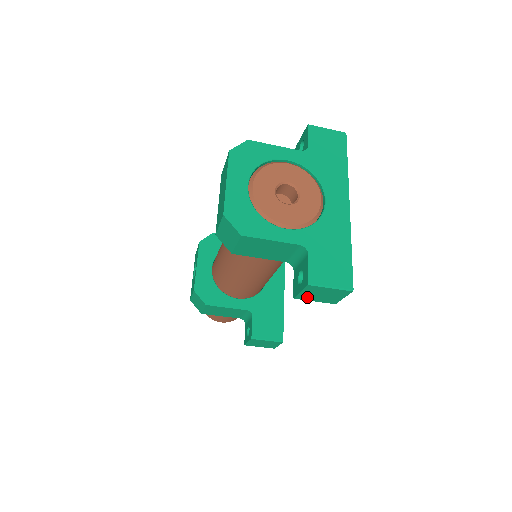
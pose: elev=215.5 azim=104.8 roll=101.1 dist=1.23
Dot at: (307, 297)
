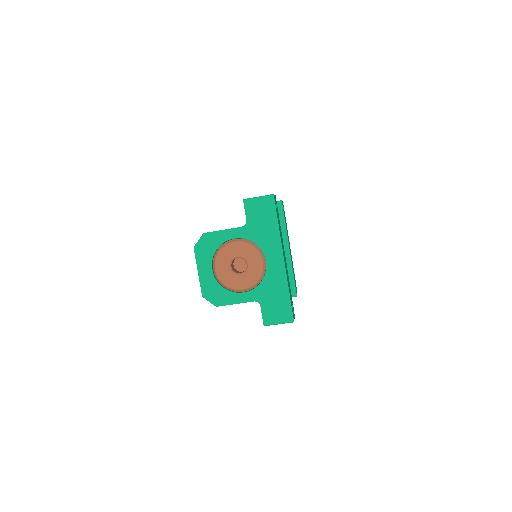
Dot at: occluded
